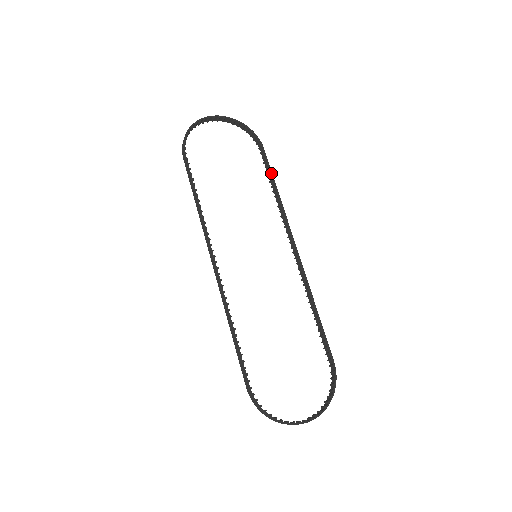
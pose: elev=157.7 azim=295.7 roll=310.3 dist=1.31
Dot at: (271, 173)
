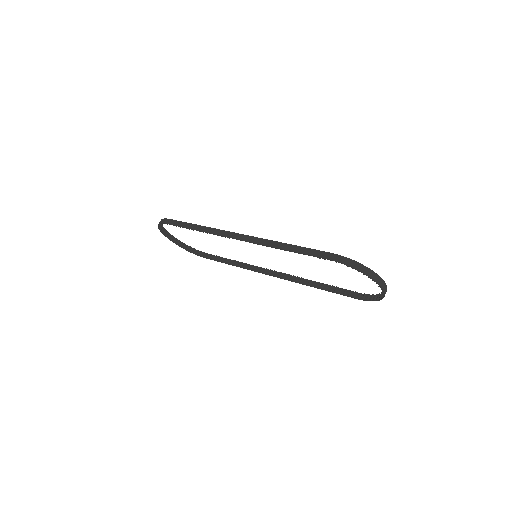
Dot at: (222, 257)
